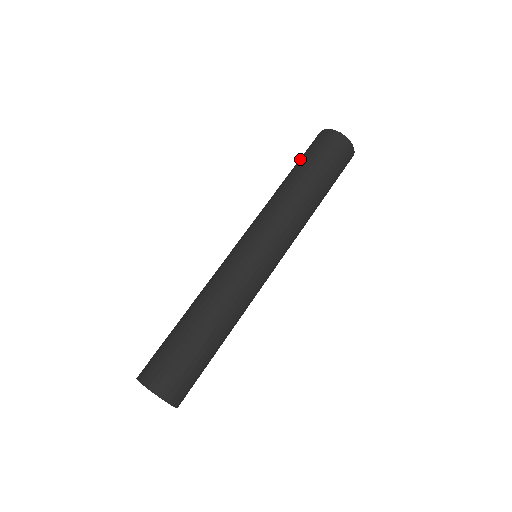
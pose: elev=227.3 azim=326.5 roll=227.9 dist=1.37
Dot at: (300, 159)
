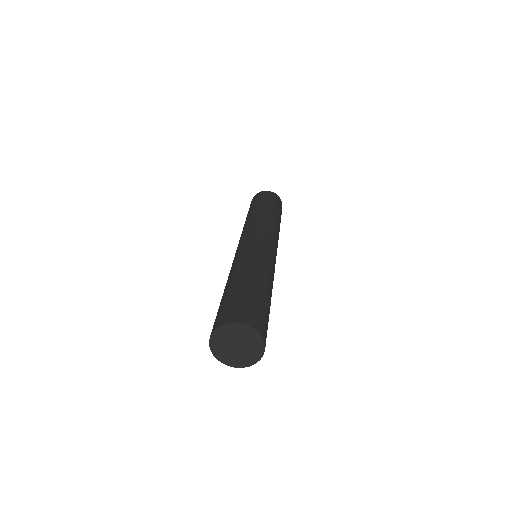
Dot at: occluded
